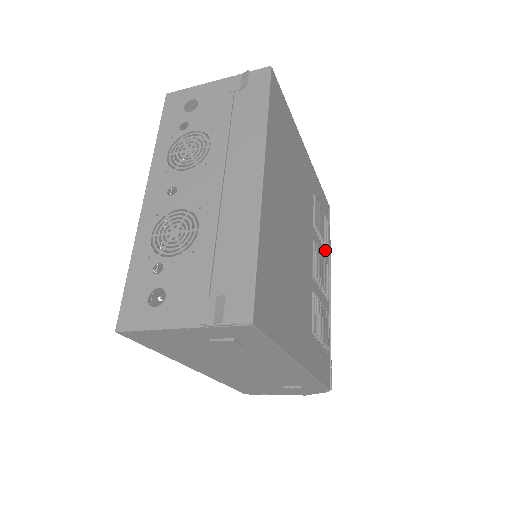
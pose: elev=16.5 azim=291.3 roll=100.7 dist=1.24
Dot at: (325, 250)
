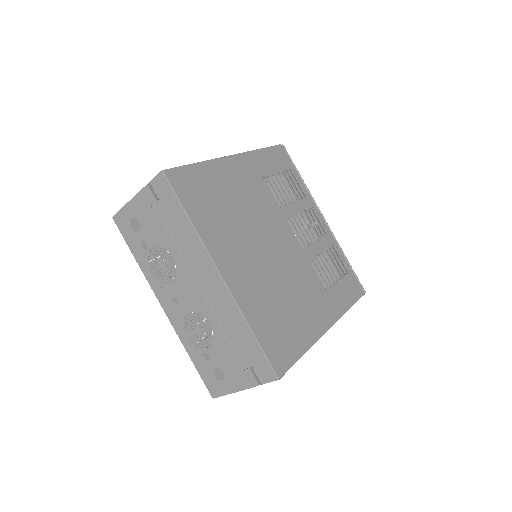
Dot at: (302, 197)
